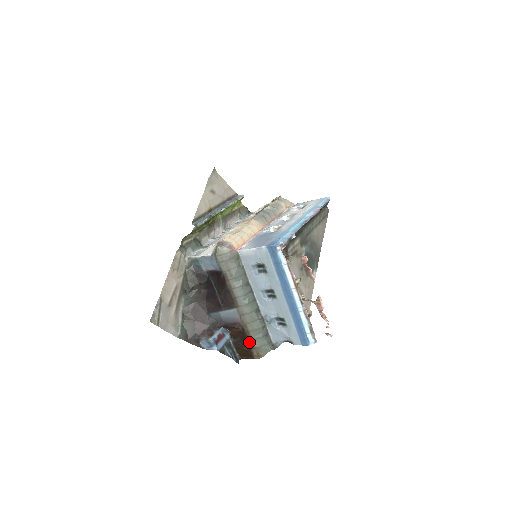
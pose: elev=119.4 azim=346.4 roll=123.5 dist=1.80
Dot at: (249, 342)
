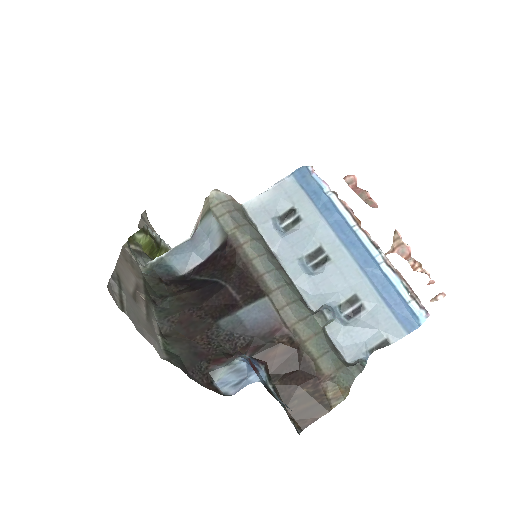
Dot at: (310, 368)
